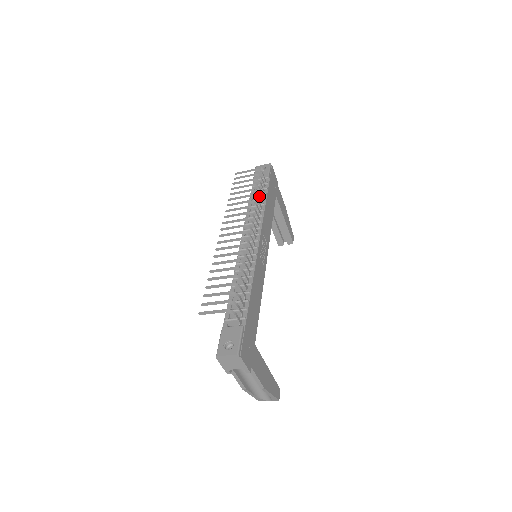
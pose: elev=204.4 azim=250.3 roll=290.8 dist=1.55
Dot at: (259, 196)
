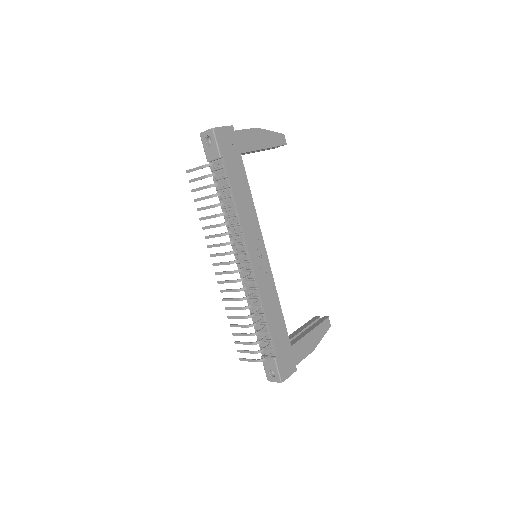
Dot at: occluded
